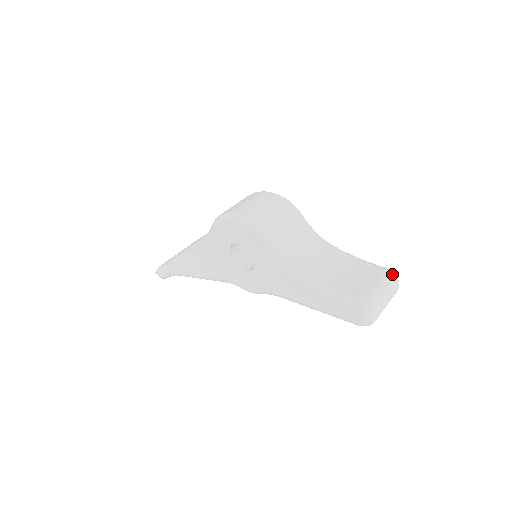
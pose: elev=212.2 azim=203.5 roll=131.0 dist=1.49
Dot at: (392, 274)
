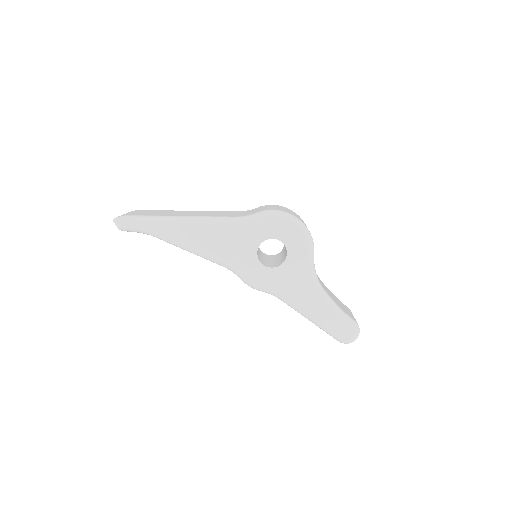
Dot at: occluded
